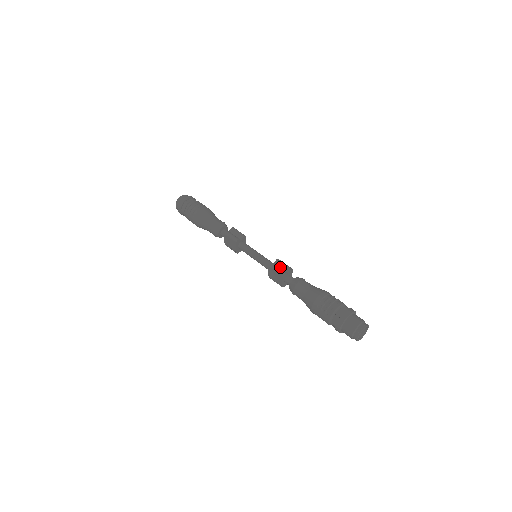
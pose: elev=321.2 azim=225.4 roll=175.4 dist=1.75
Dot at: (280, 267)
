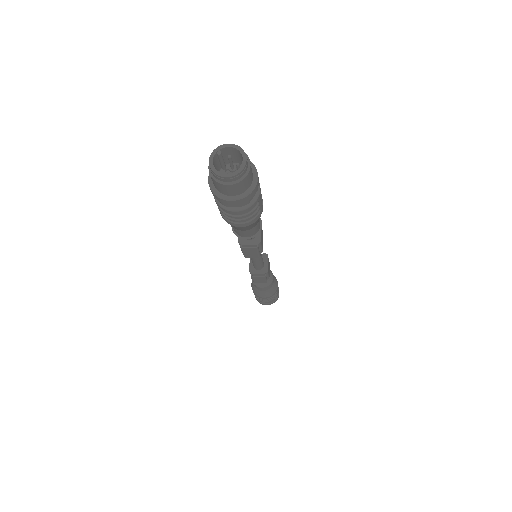
Dot at: occluded
